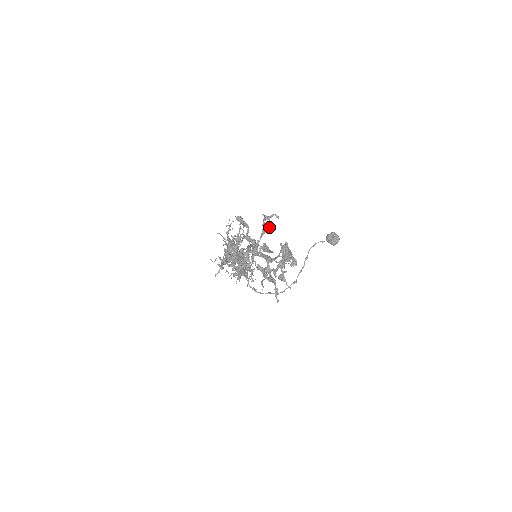
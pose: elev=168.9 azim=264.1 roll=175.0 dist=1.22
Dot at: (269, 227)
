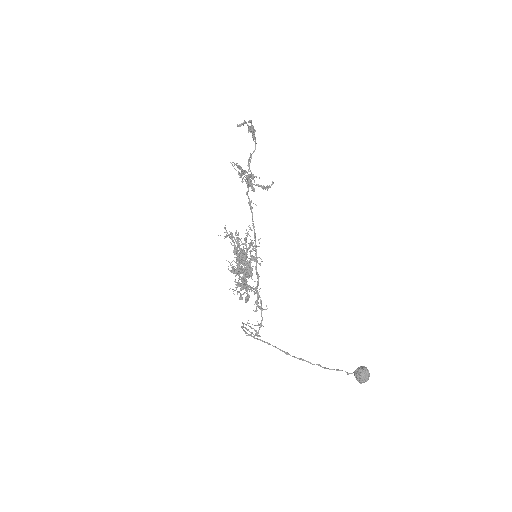
Dot at: occluded
